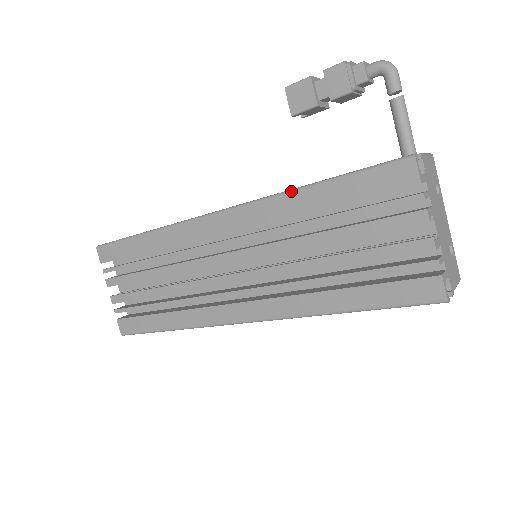
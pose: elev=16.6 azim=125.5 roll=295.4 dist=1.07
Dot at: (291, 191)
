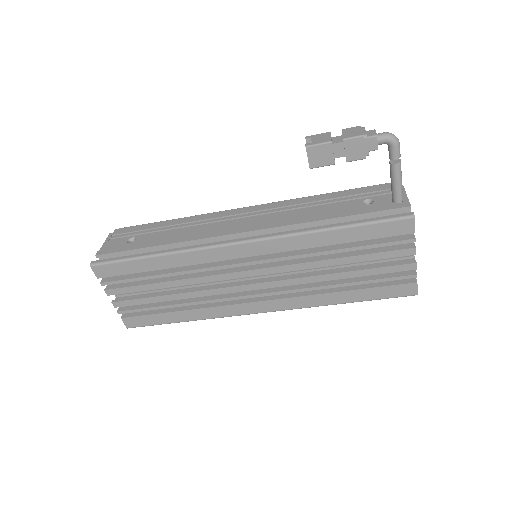
Dot at: (313, 232)
